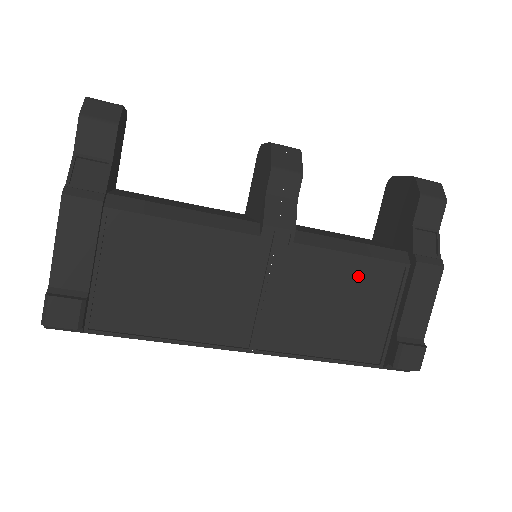
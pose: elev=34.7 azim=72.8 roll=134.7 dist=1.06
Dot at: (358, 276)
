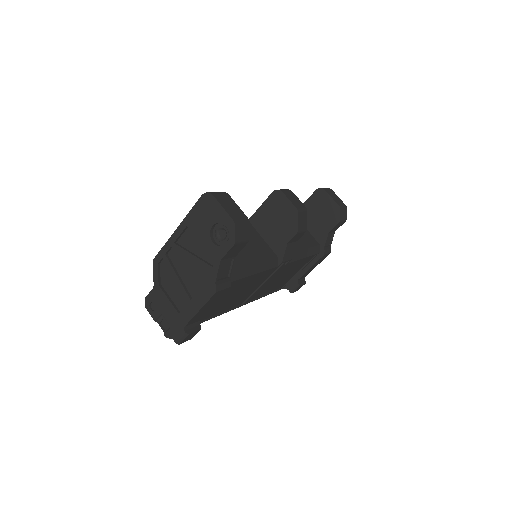
Dot at: (299, 263)
